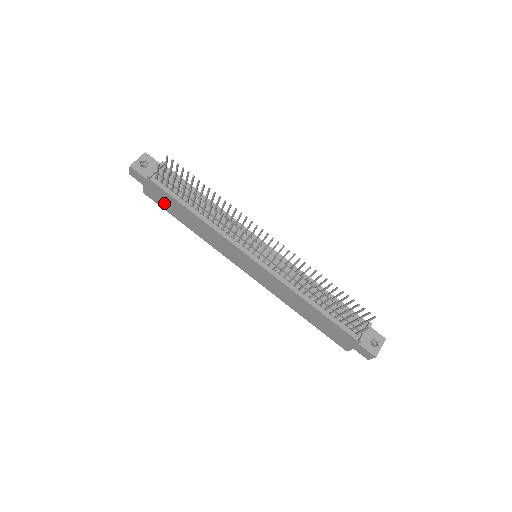
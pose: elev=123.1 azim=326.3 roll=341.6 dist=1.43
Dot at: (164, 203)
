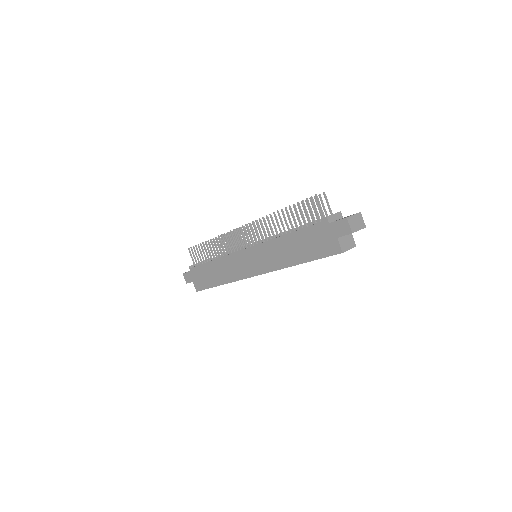
Dot at: (204, 281)
